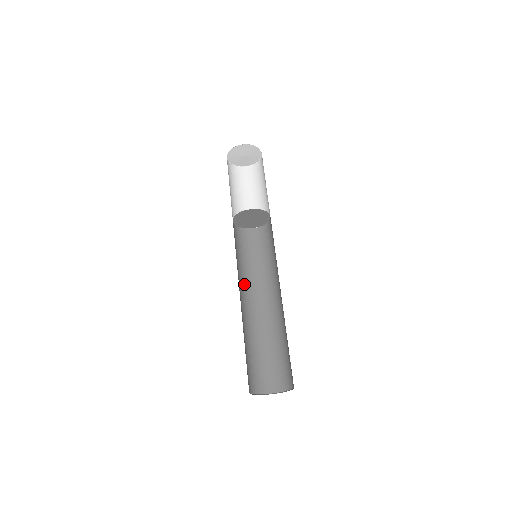
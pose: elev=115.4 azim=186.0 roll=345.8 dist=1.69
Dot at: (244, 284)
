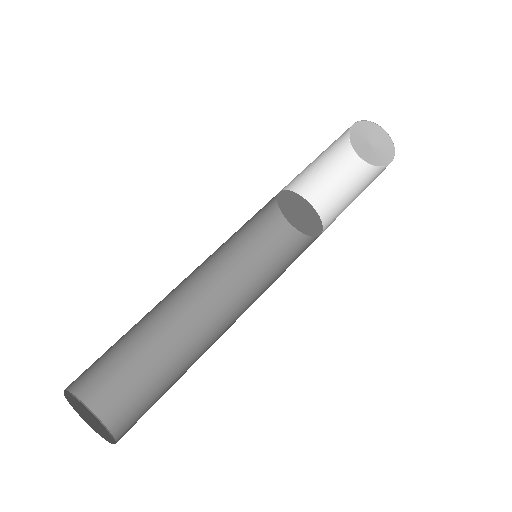
Dot at: (214, 274)
